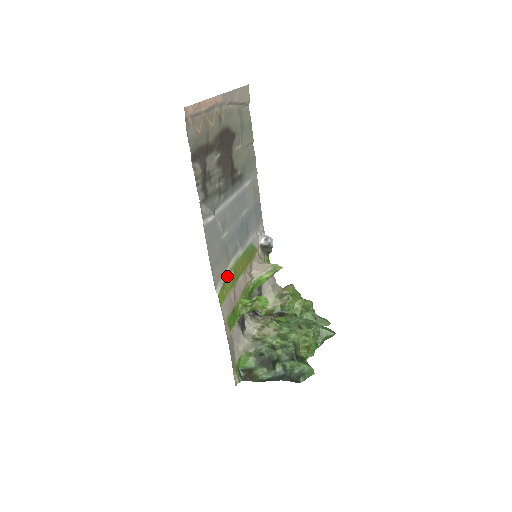
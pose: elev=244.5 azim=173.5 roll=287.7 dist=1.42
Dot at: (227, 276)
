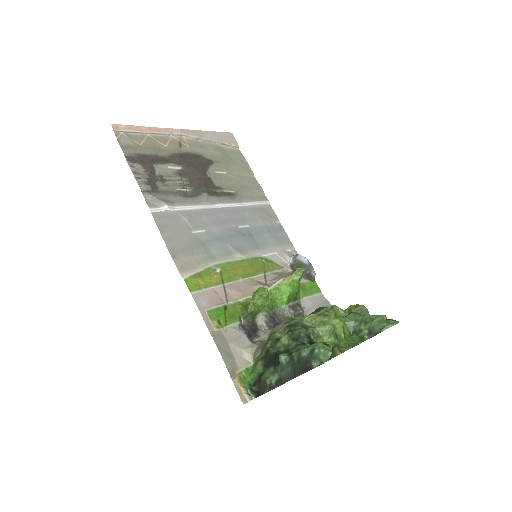
Dot at: (206, 269)
